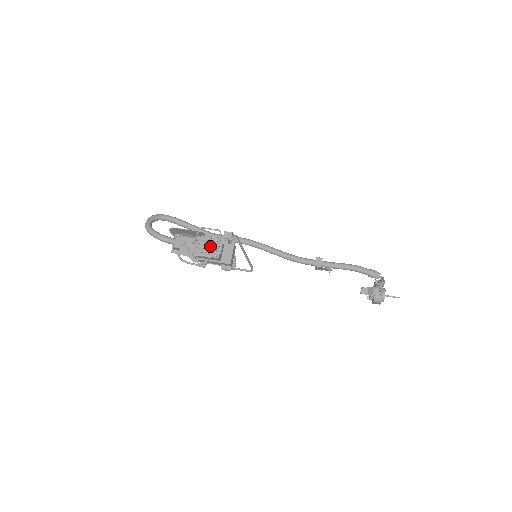
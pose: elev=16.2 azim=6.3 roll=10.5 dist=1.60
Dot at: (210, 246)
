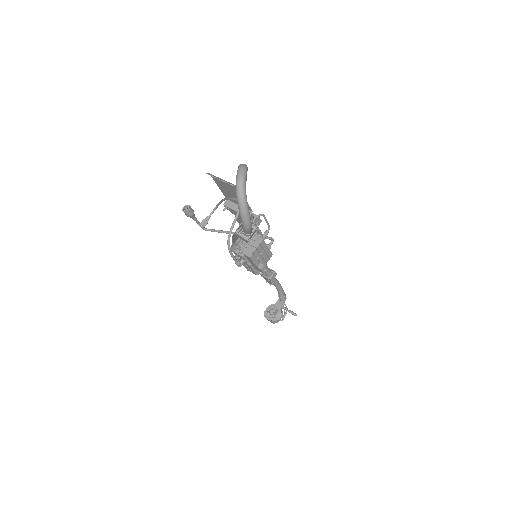
Dot at: (265, 253)
